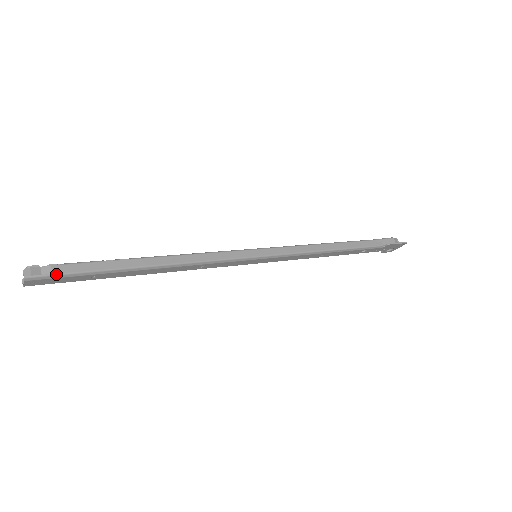
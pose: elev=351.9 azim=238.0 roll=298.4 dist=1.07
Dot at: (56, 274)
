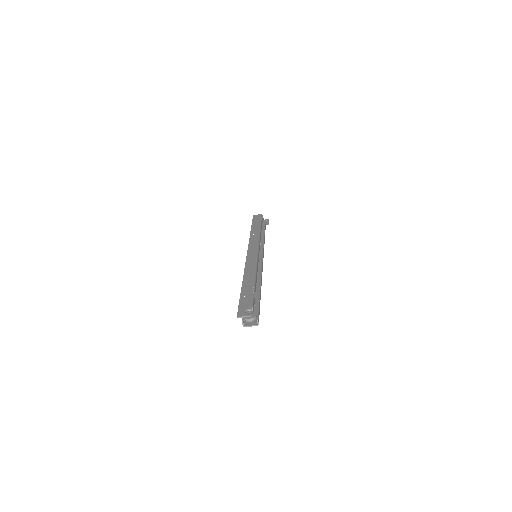
Dot at: occluded
